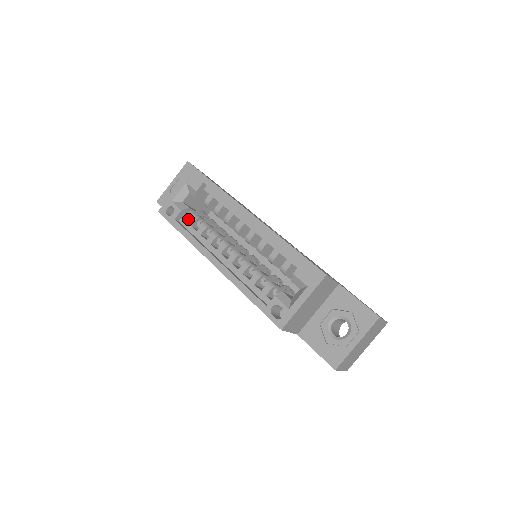
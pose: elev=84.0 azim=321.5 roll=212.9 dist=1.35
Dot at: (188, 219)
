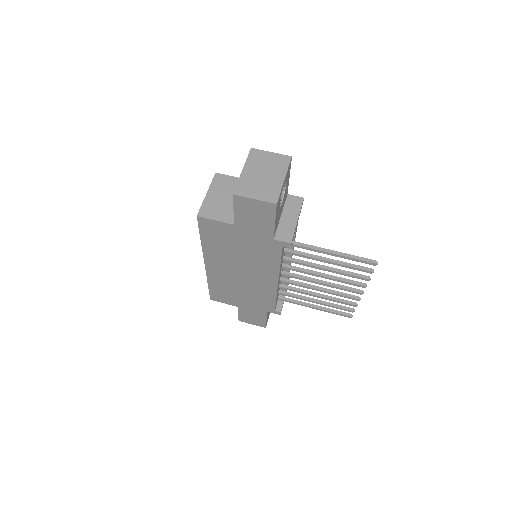
Dot at: occluded
